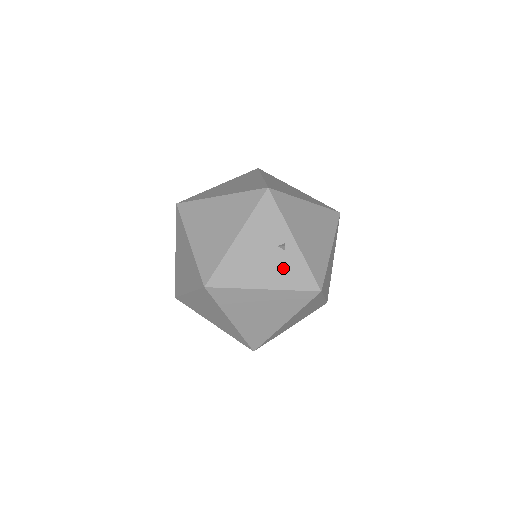
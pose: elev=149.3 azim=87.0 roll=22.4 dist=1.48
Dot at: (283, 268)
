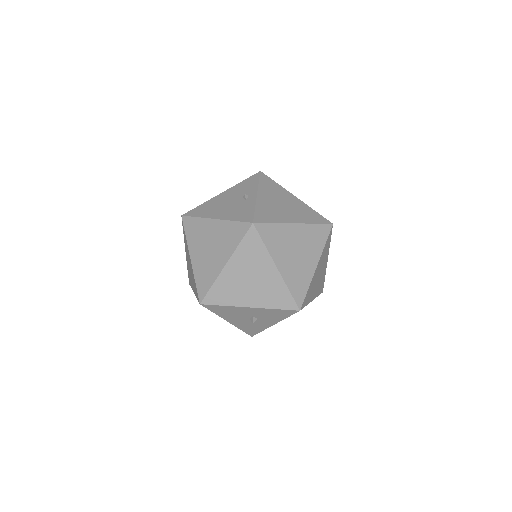
Dot at: (237, 209)
